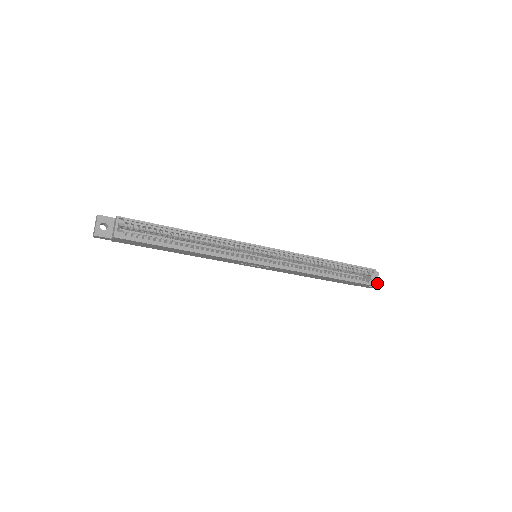
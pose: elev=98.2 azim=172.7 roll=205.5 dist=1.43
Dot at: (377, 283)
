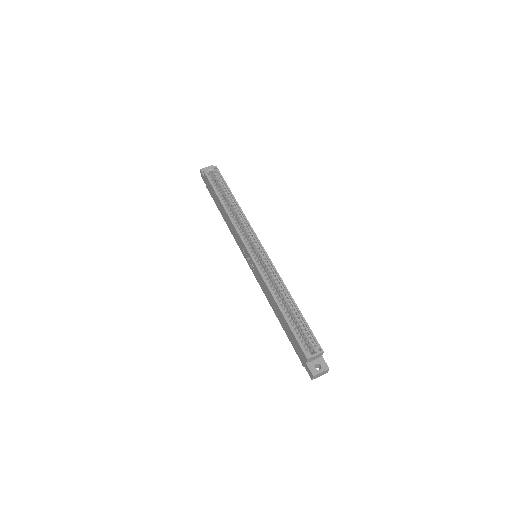
Dot at: (318, 373)
